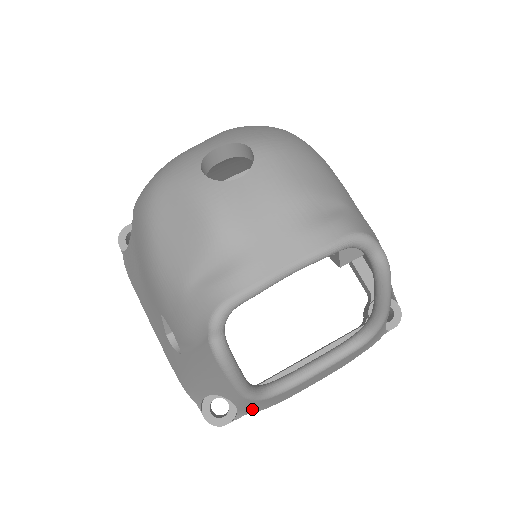
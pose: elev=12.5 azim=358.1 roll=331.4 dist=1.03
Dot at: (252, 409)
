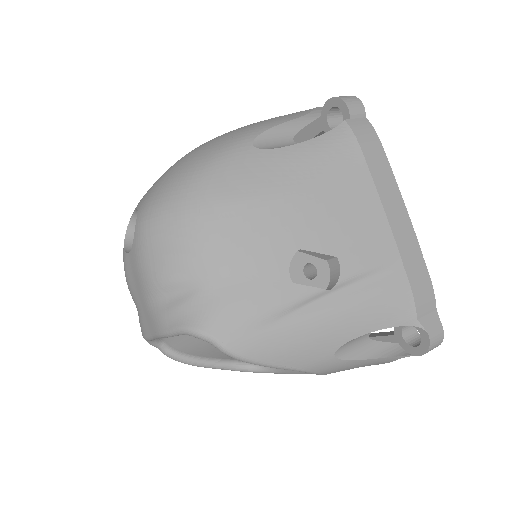
Dot at: occluded
